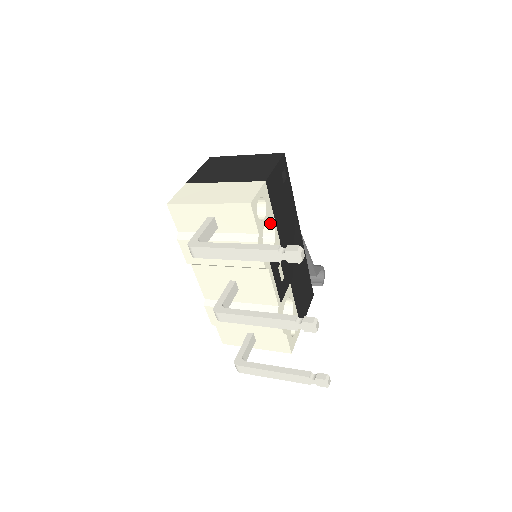
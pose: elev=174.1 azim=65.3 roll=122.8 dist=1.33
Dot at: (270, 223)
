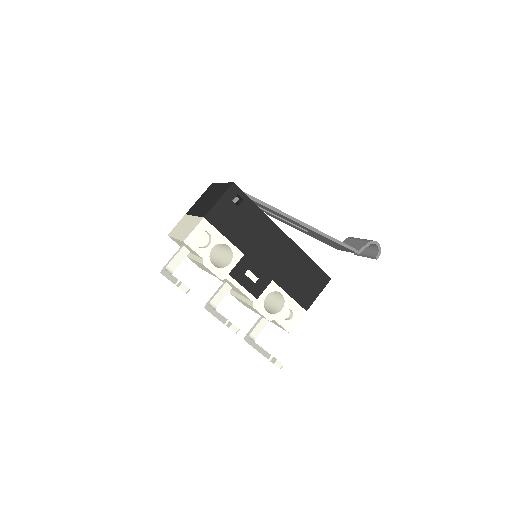
Dot at: occluded
